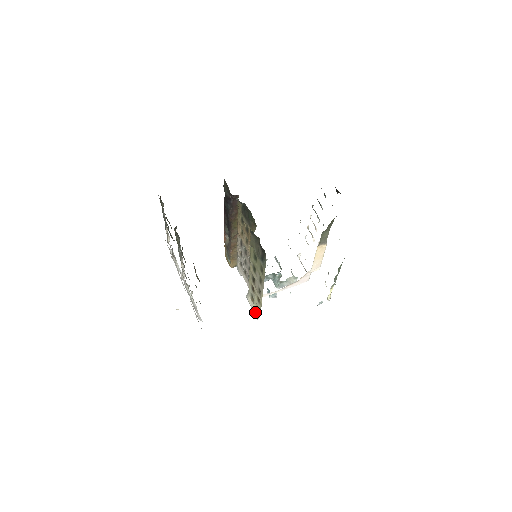
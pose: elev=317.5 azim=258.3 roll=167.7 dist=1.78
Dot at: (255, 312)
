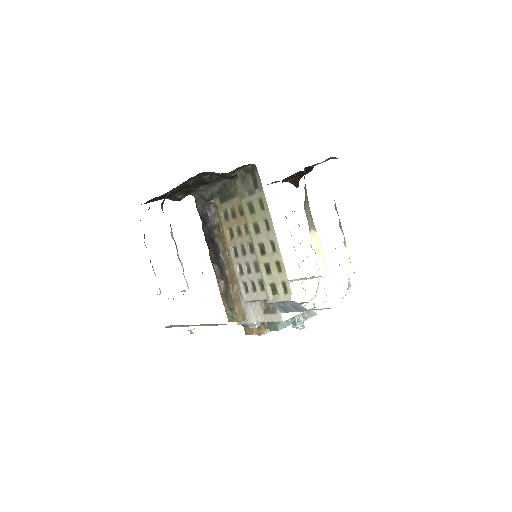
Dot at: (284, 298)
